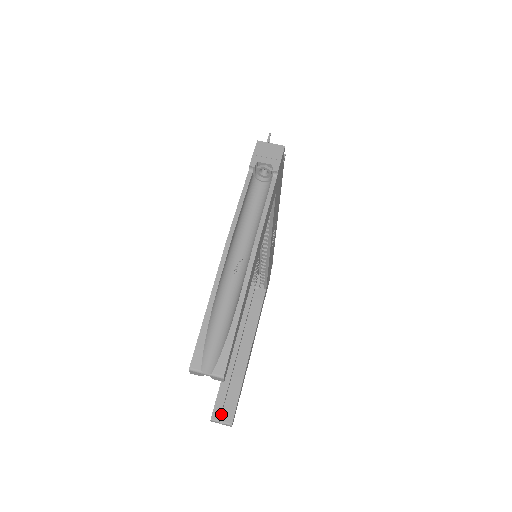
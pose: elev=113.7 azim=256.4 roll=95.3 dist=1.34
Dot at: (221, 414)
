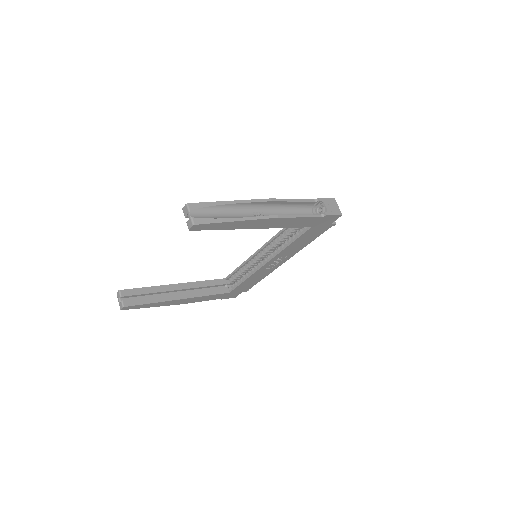
Dot at: (126, 297)
